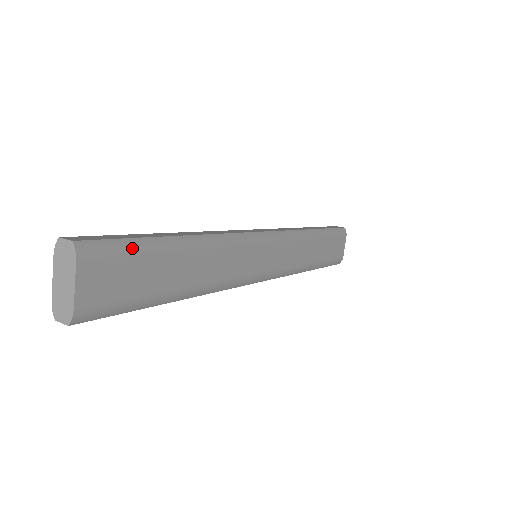
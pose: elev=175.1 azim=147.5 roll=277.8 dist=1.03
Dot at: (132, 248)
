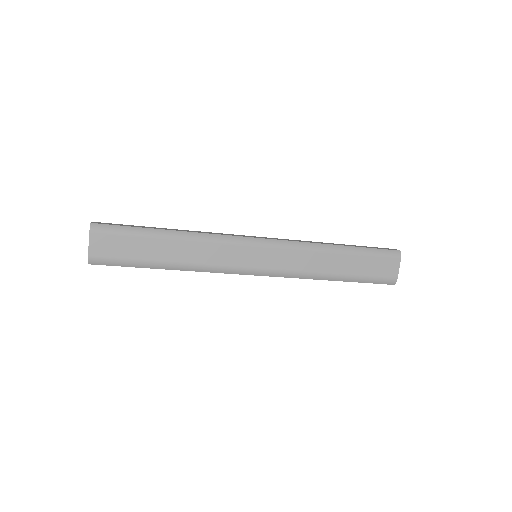
Dot at: (126, 231)
